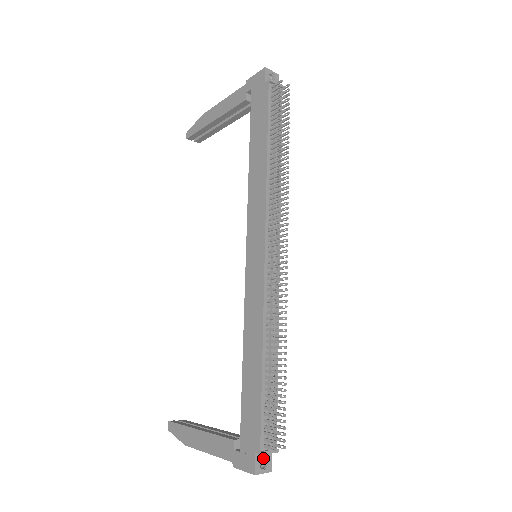
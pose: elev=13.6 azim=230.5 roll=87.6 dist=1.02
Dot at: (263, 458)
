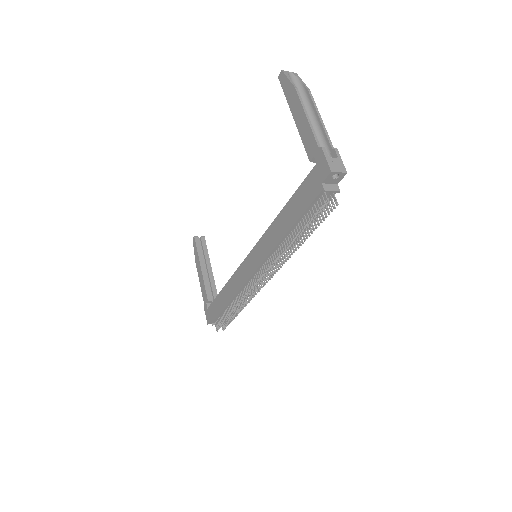
Dot at: occluded
